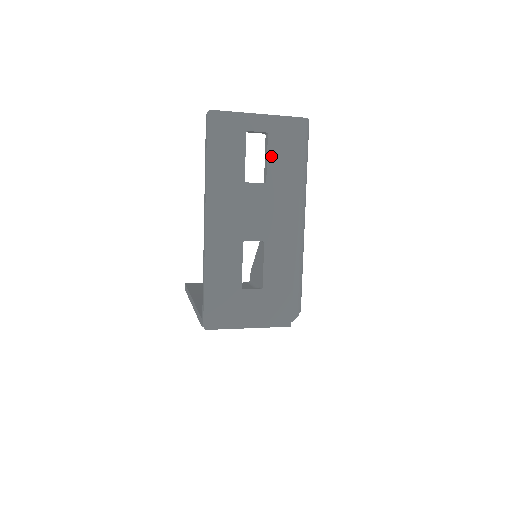
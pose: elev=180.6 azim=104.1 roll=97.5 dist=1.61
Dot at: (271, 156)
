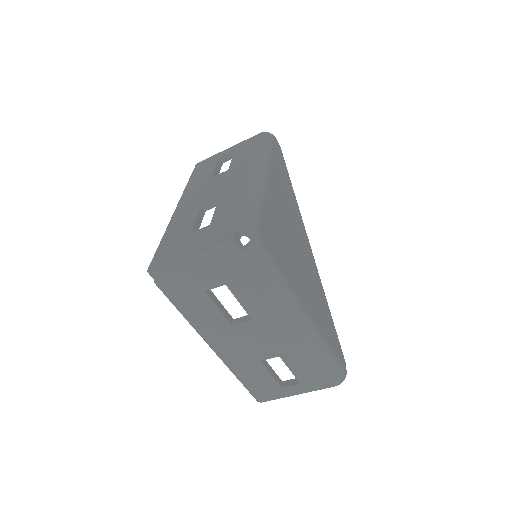
Dot at: (235, 158)
